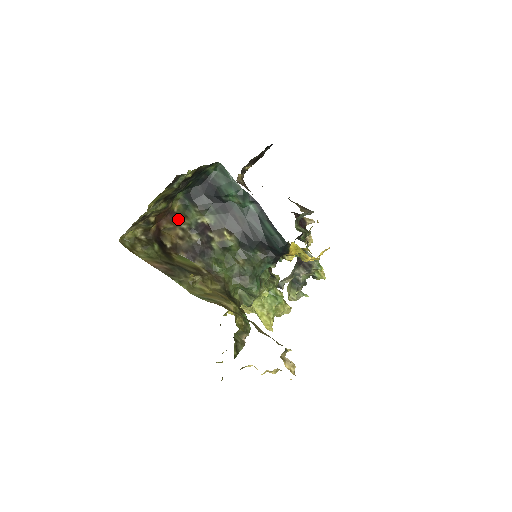
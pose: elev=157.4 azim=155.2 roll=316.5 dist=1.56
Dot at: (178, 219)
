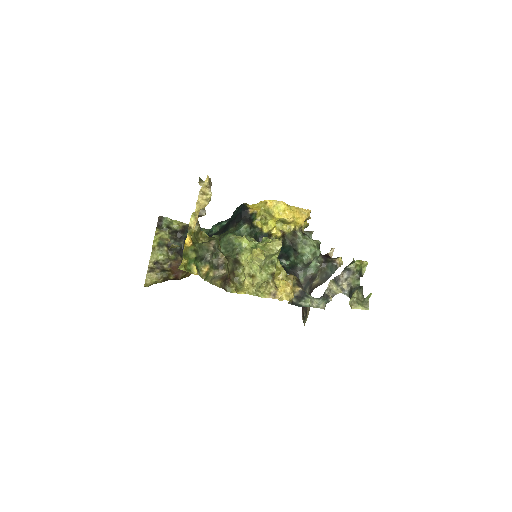
Dot at: occluded
